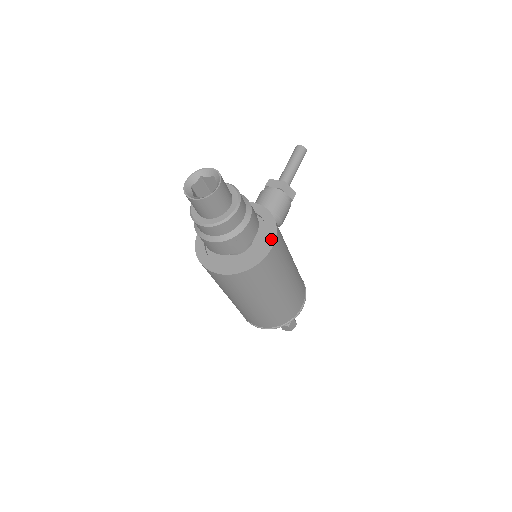
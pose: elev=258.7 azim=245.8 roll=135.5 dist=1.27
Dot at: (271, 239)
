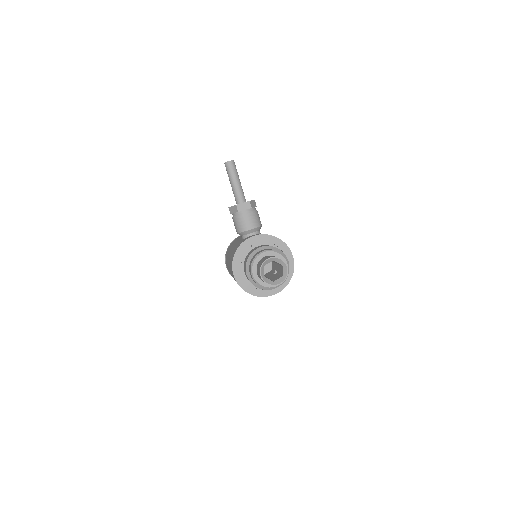
Dot at: (288, 253)
